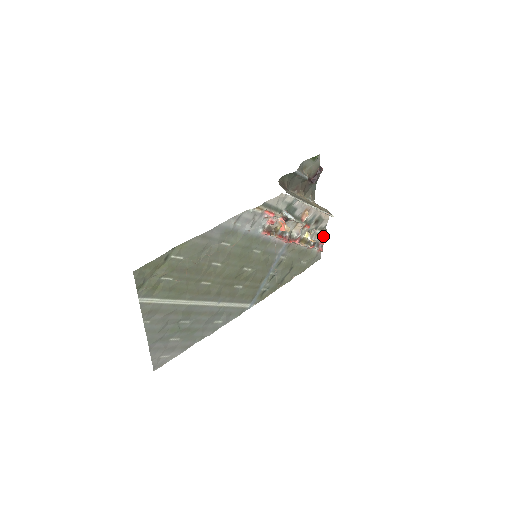
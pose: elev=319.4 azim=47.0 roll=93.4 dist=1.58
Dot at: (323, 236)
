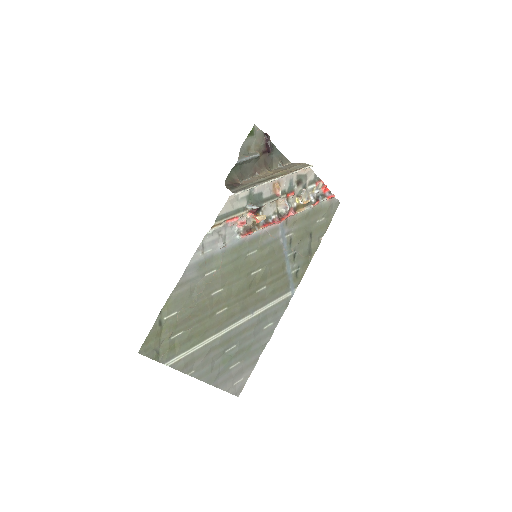
Dot at: (321, 186)
